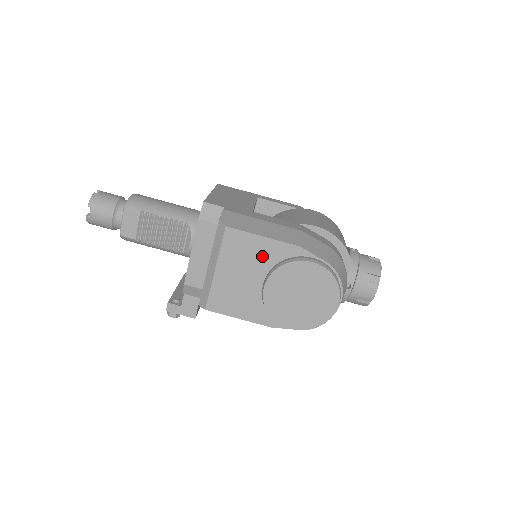
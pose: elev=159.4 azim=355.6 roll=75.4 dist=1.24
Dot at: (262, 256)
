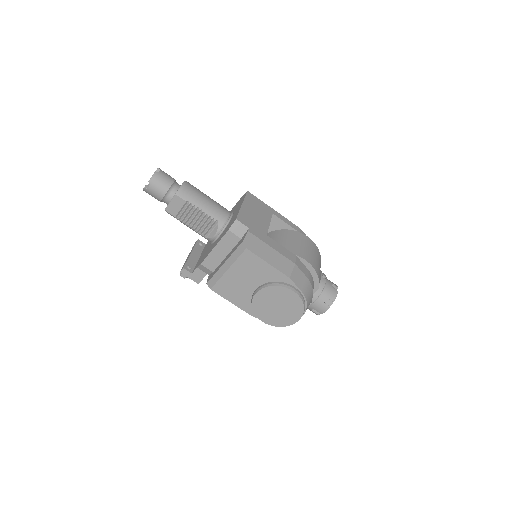
Dot at: (263, 274)
